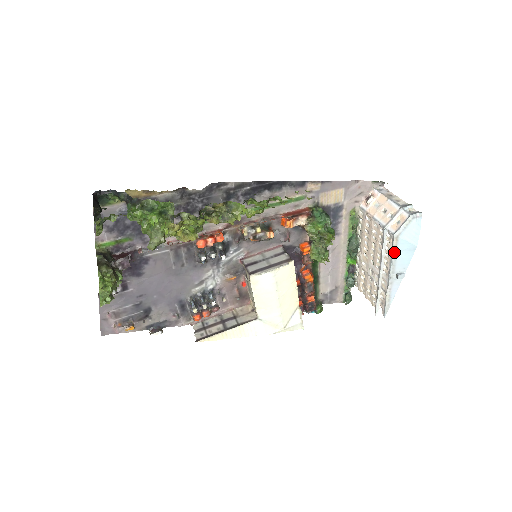
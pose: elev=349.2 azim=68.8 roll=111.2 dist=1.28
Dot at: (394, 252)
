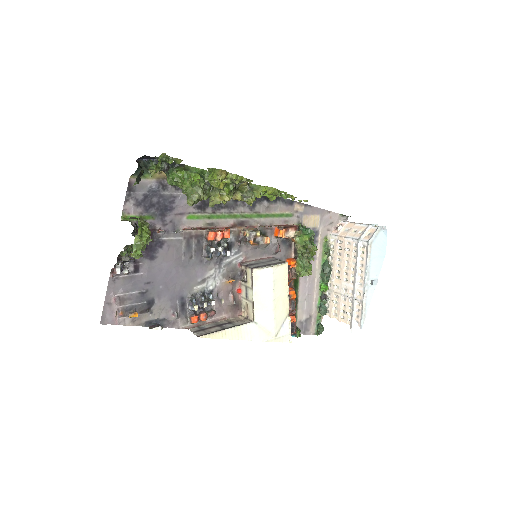
Dot at: (369, 258)
